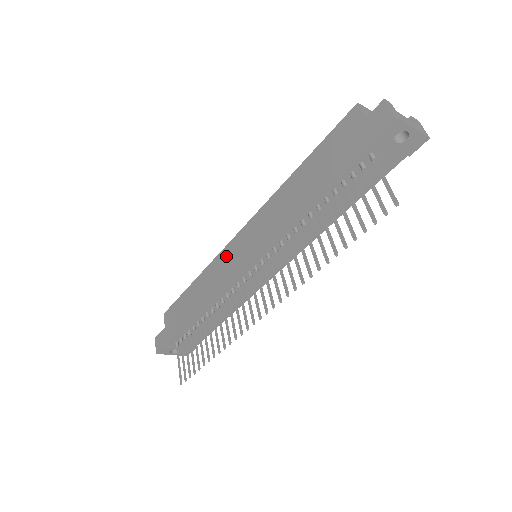
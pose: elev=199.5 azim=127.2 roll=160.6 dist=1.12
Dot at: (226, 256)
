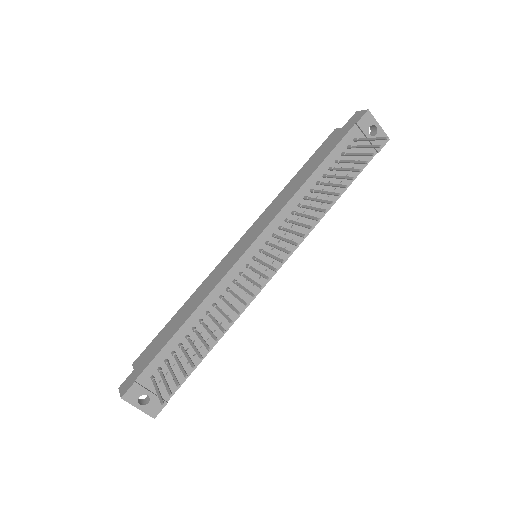
Dot at: (224, 263)
